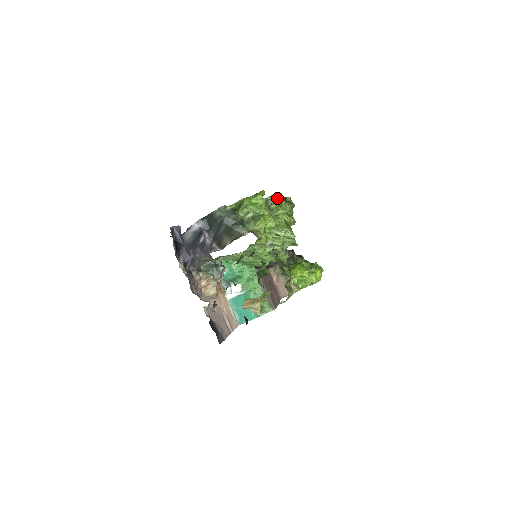
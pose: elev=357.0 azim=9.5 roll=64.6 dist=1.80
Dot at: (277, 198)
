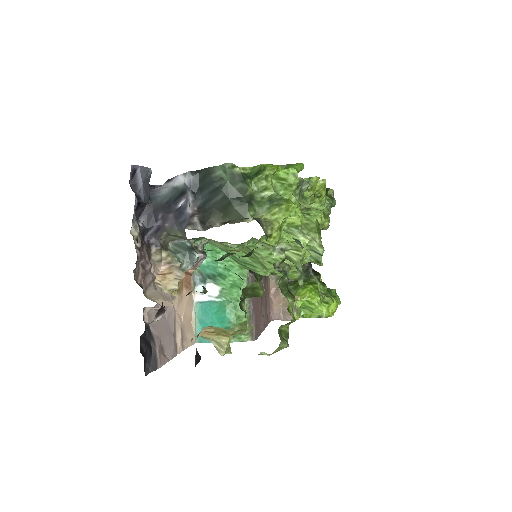
Dot at: (317, 184)
